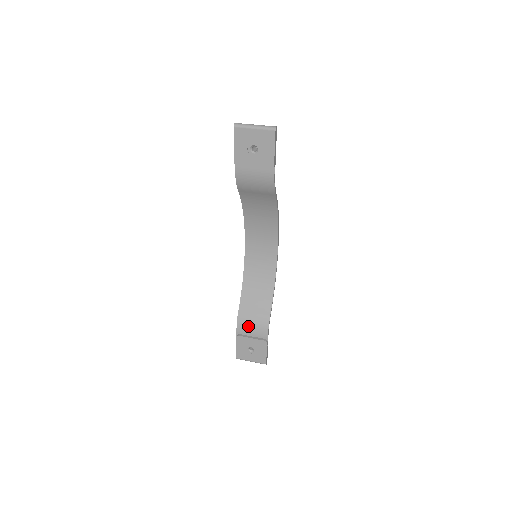
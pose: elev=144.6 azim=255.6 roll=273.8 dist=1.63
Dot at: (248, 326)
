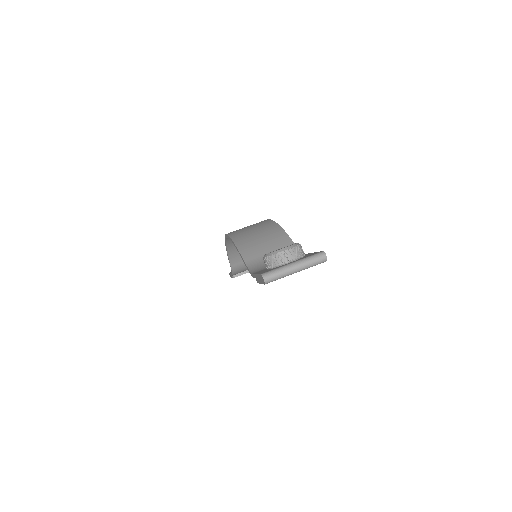
Dot at: (244, 270)
